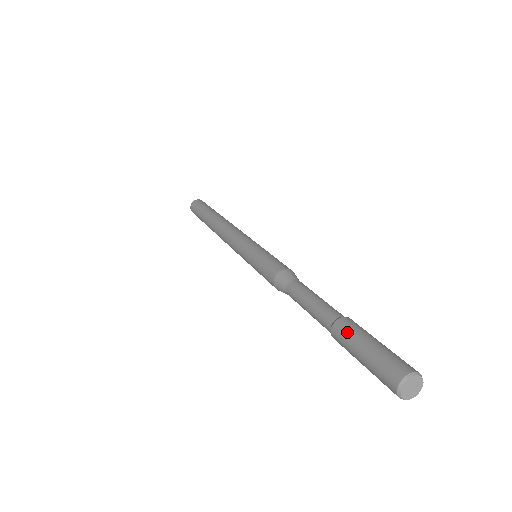
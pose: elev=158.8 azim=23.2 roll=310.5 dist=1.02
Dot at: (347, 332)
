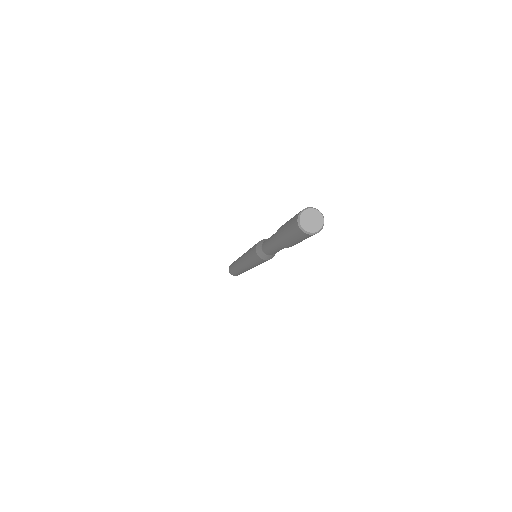
Dot at: occluded
